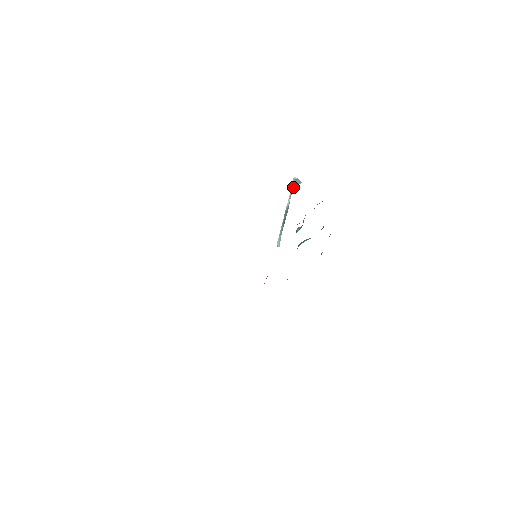
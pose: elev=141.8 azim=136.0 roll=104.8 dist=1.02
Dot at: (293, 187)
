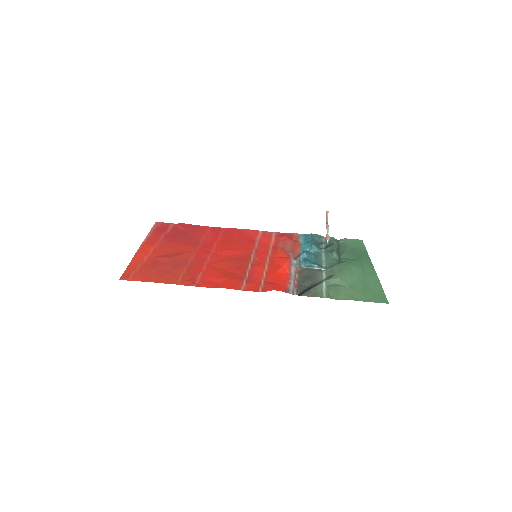
Dot at: (327, 238)
